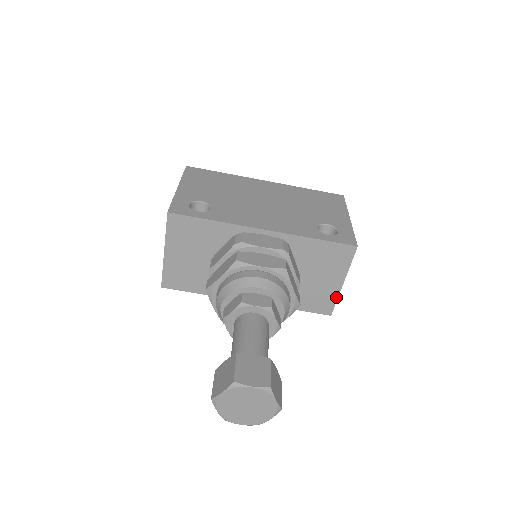
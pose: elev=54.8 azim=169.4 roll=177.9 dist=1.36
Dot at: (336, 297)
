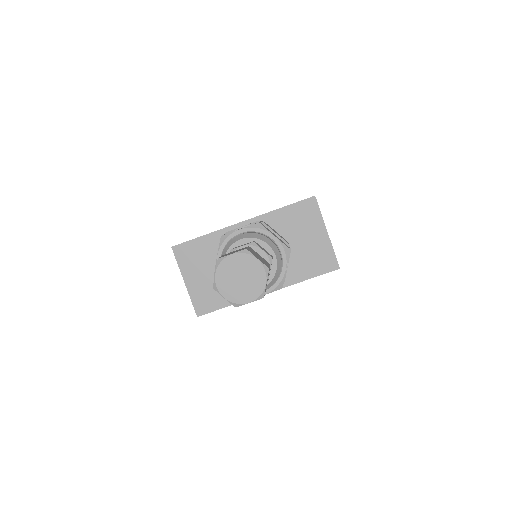
Dot at: (331, 249)
